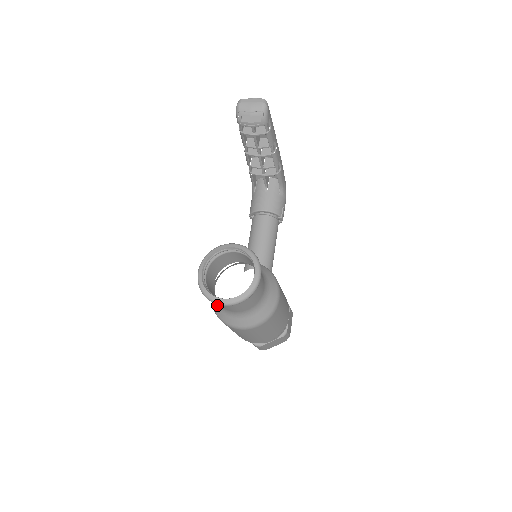
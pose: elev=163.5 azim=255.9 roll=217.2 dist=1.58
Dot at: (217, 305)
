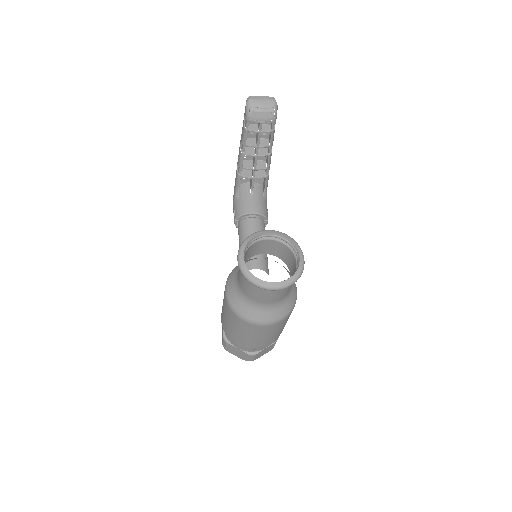
Dot at: (241, 301)
